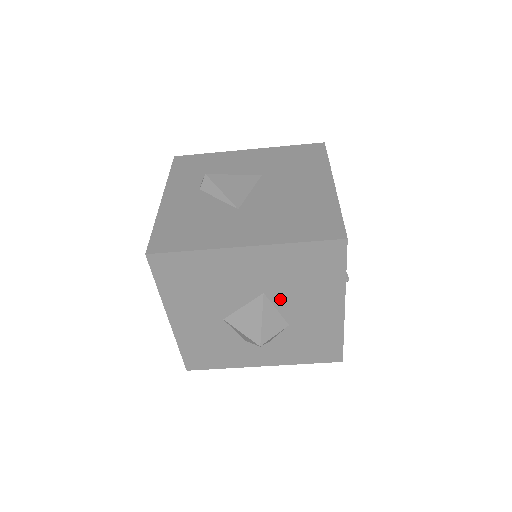
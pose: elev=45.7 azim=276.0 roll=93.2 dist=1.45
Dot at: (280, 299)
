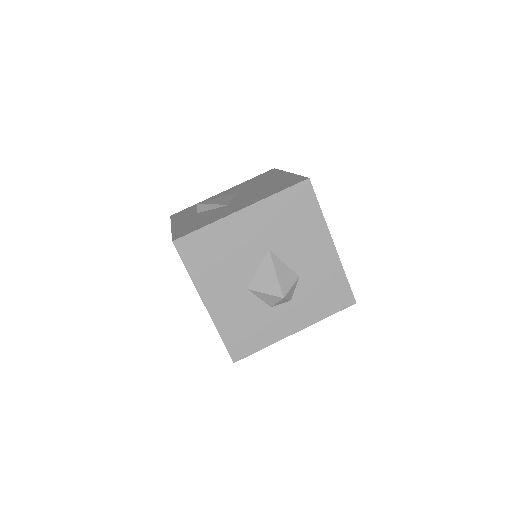
Dot at: (283, 251)
